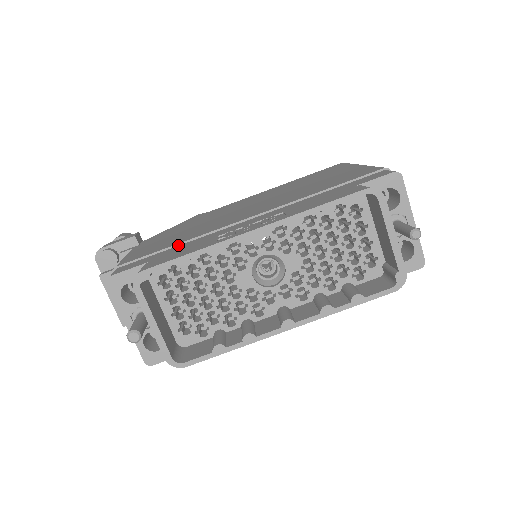
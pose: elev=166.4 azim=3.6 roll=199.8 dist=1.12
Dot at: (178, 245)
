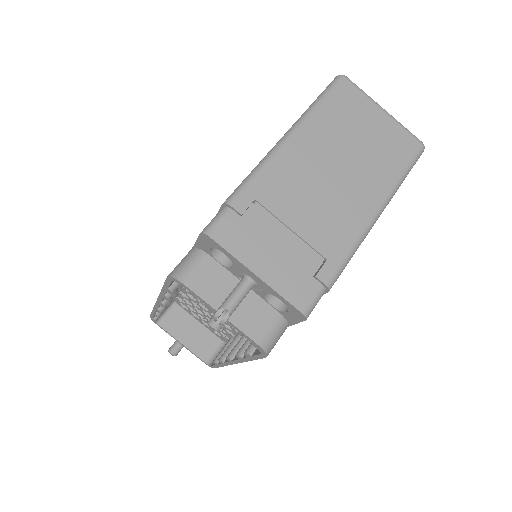
Dot at: occluded
